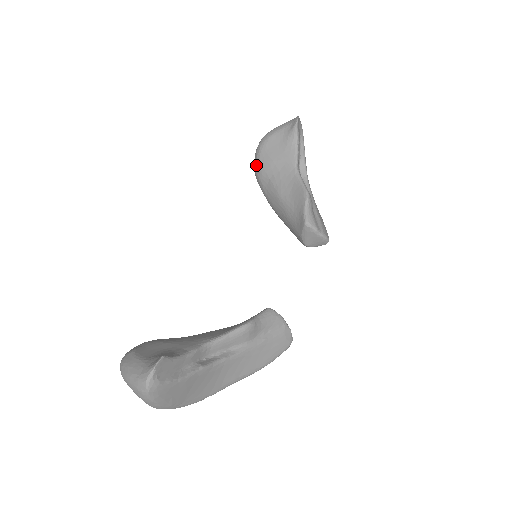
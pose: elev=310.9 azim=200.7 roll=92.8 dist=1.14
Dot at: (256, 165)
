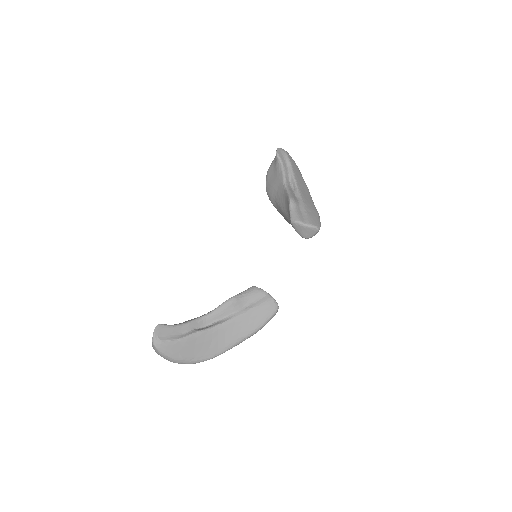
Dot at: (267, 194)
